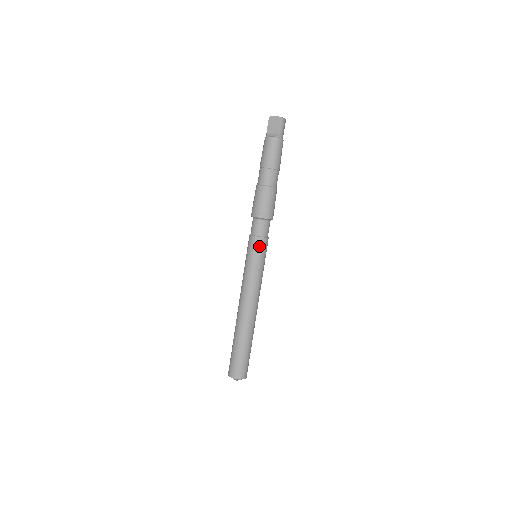
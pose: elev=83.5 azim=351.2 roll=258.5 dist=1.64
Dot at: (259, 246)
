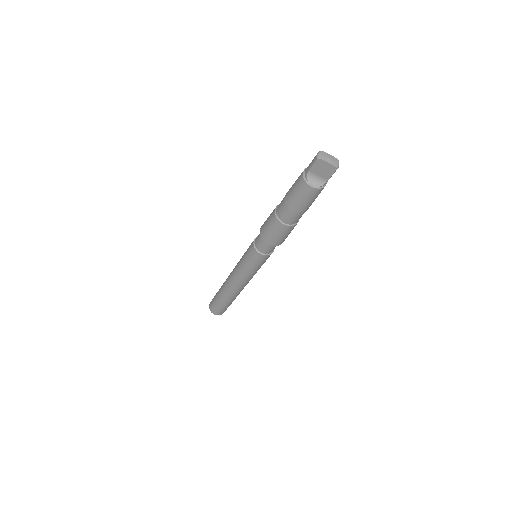
Dot at: (263, 260)
